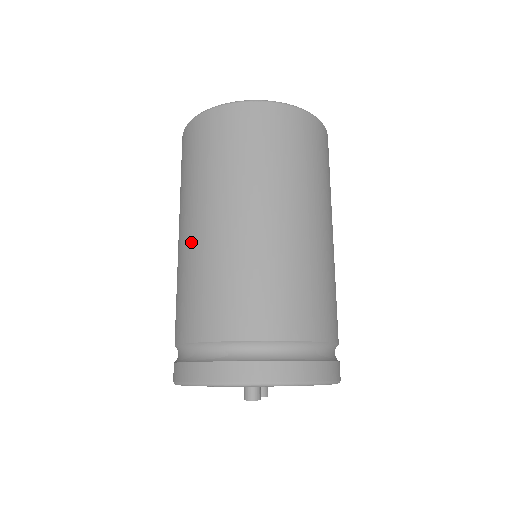
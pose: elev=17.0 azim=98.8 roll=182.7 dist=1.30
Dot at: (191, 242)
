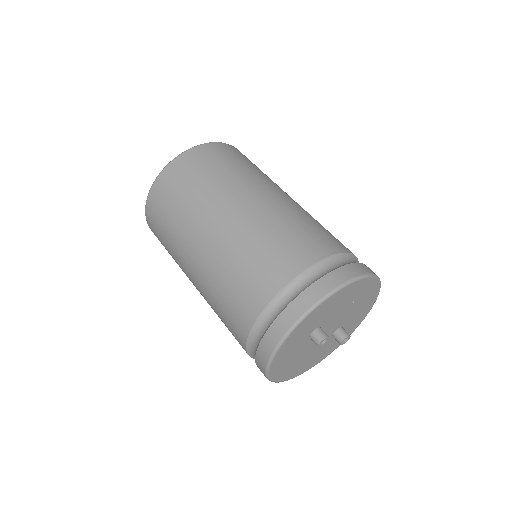
Dot at: (199, 284)
